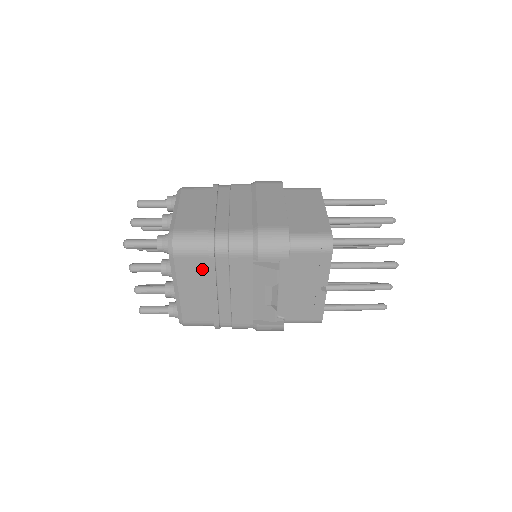
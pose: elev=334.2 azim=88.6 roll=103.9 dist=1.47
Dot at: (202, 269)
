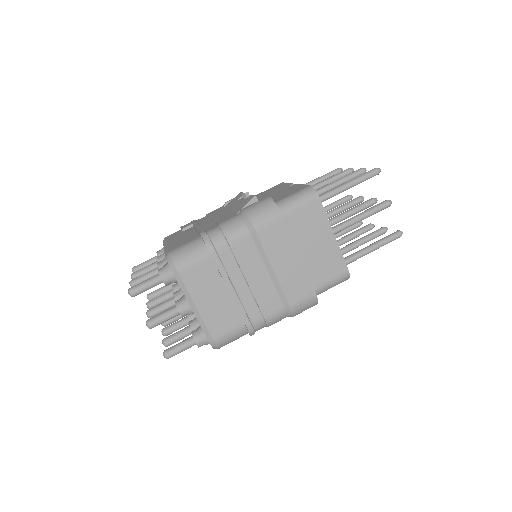
Dot at: occluded
